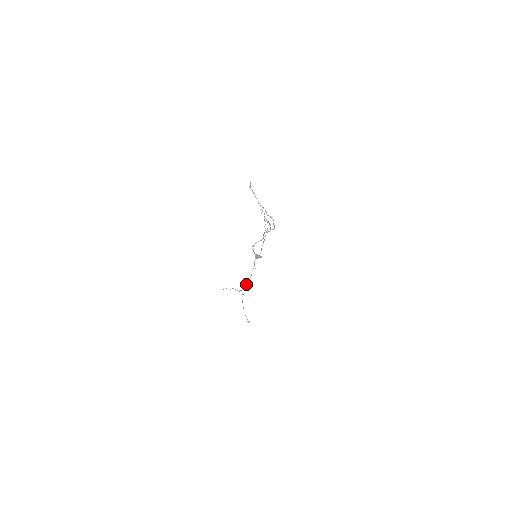
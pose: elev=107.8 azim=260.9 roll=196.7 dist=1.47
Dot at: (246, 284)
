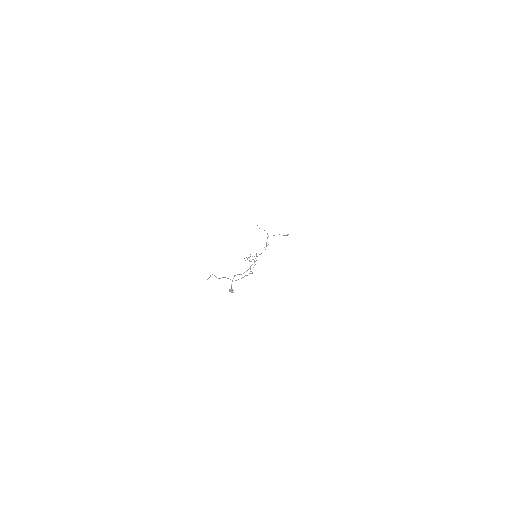
Dot at: occluded
